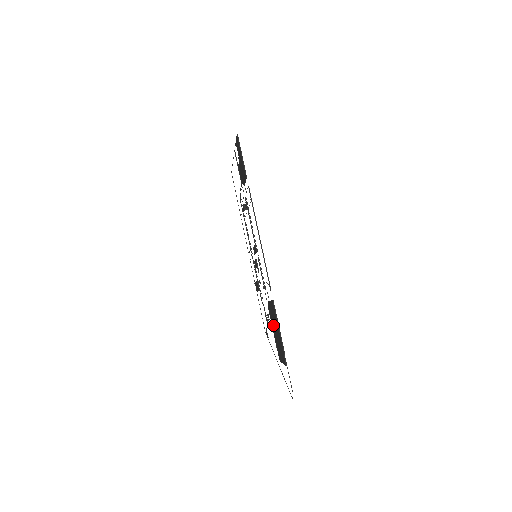
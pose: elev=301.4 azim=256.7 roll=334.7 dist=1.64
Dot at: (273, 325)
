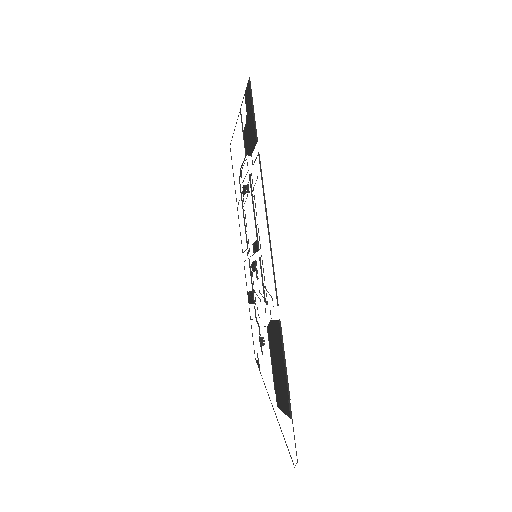
Dot at: (273, 355)
